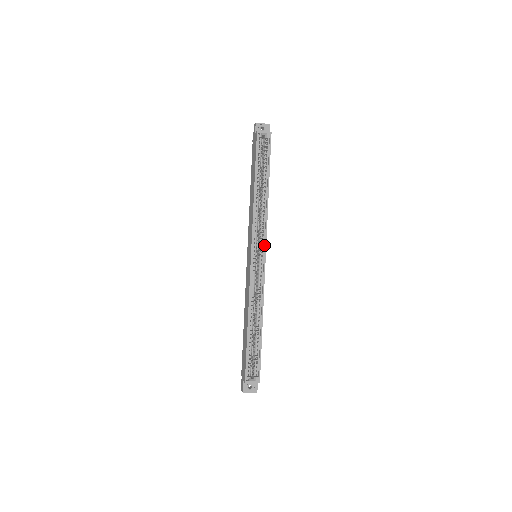
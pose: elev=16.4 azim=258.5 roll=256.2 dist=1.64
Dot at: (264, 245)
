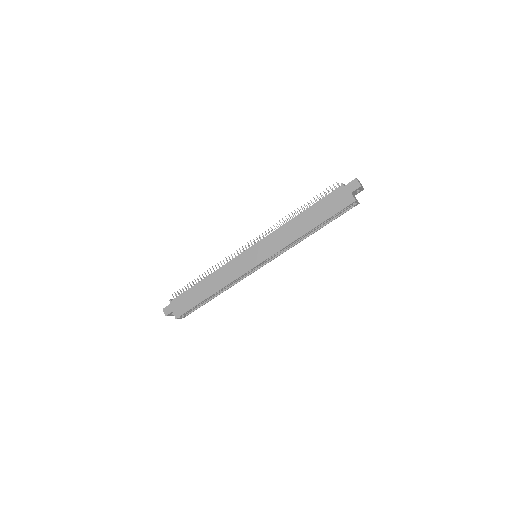
Dot at: (270, 260)
